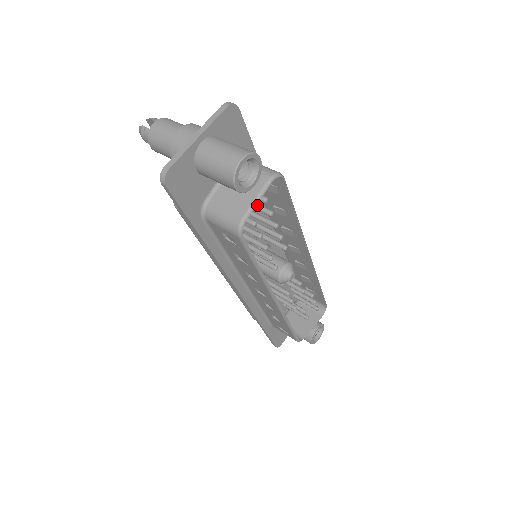
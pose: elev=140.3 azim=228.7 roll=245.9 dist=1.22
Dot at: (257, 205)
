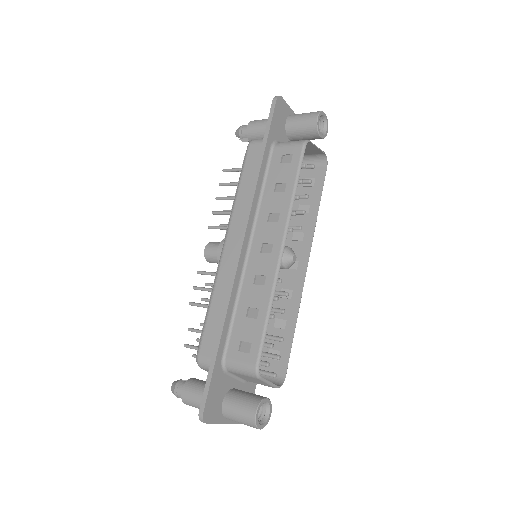
Dot at: occluded
